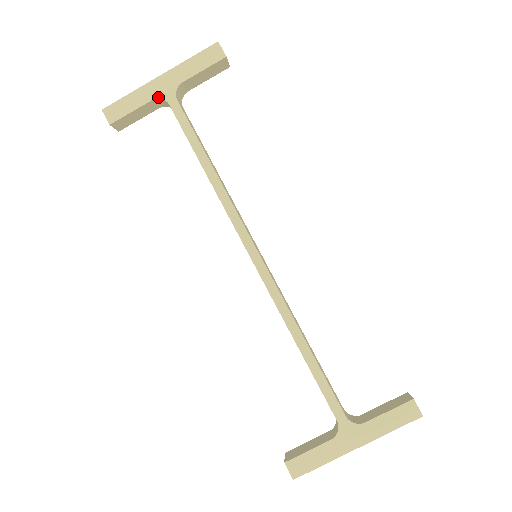
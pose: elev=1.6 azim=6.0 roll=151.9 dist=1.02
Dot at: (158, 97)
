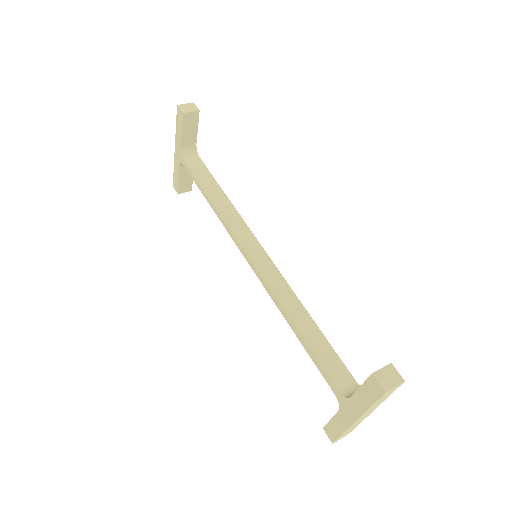
Dot at: (180, 164)
